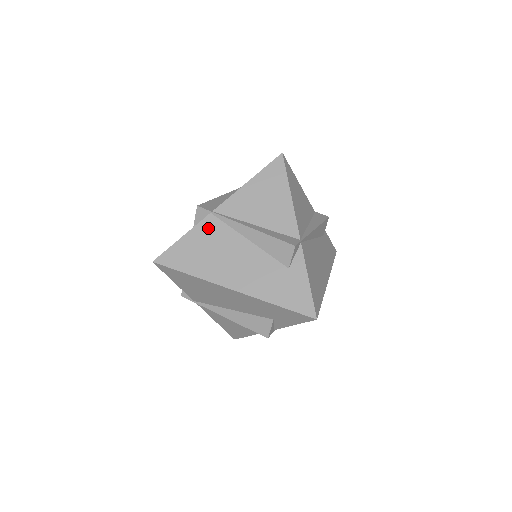
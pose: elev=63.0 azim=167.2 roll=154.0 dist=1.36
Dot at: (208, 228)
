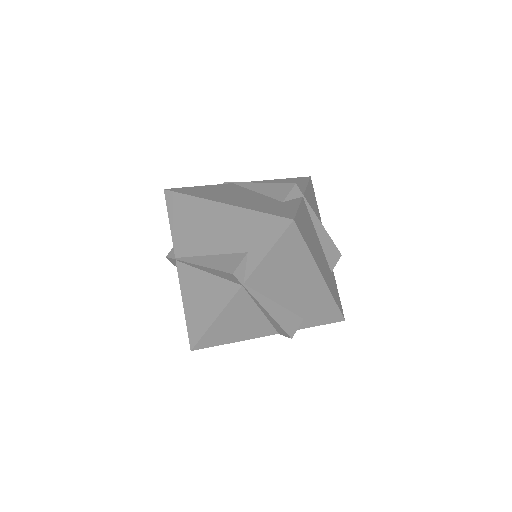
Dot at: (225, 186)
